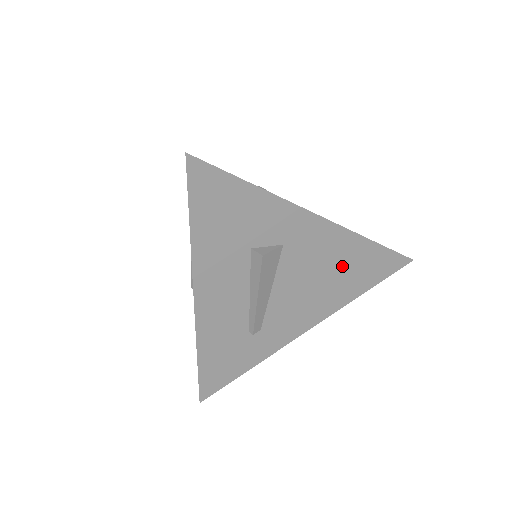
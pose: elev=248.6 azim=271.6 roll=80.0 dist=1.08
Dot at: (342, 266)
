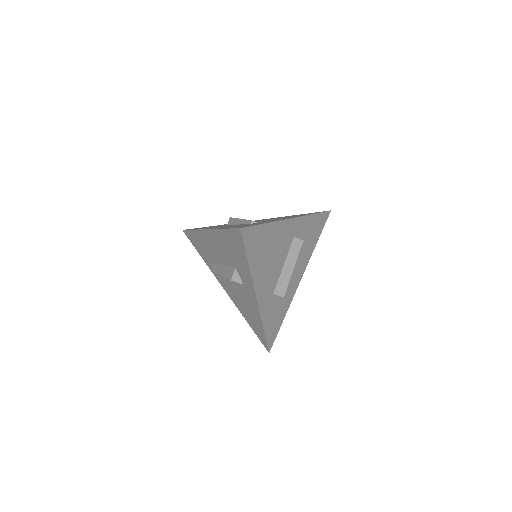
Dot at: occluded
